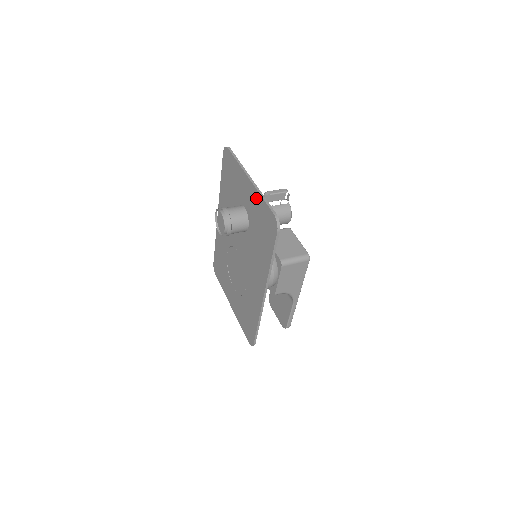
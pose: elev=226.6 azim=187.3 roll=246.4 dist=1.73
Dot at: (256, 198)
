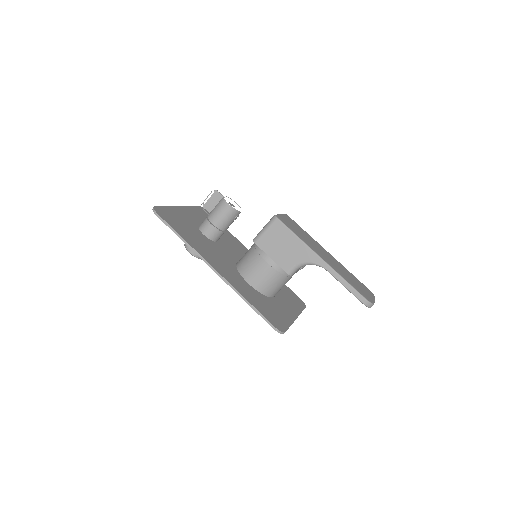
Dot at: occluded
